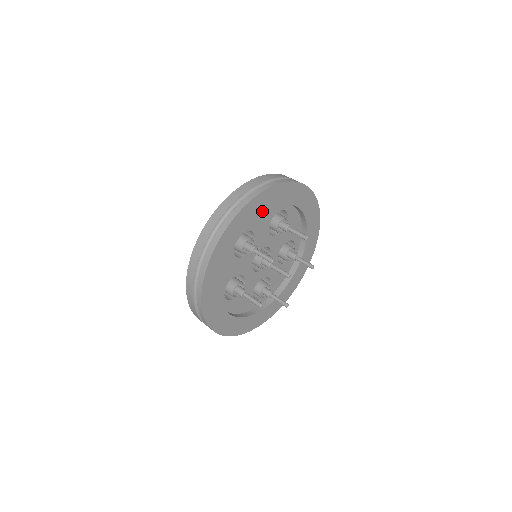
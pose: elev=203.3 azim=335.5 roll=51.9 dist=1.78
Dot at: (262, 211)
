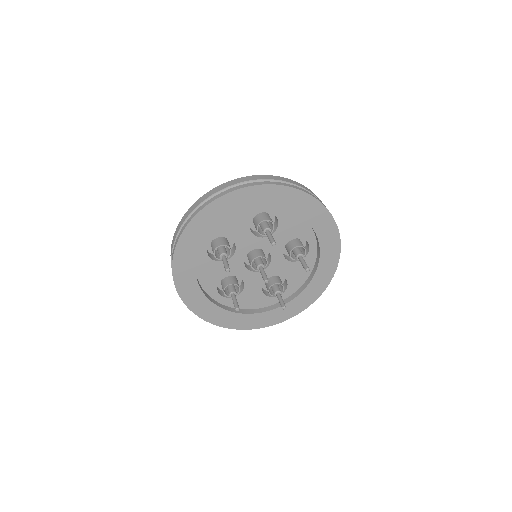
Dot at: (301, 214)
